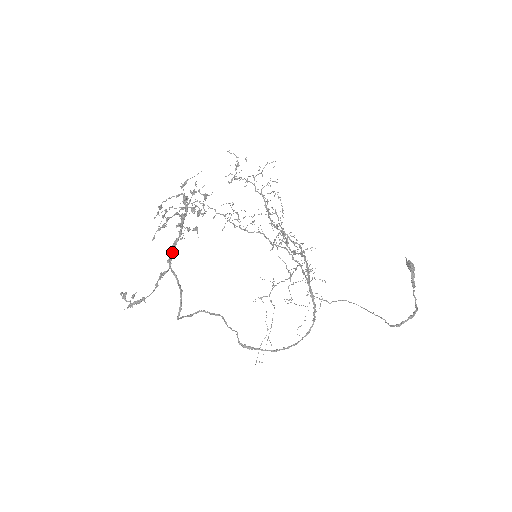
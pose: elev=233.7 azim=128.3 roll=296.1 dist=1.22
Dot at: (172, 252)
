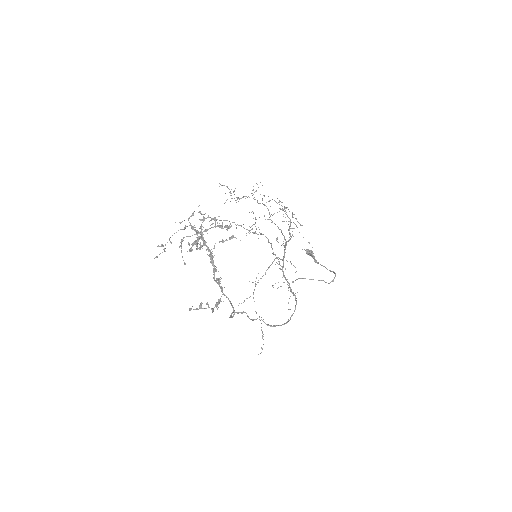
Dot at: (213, 264)
